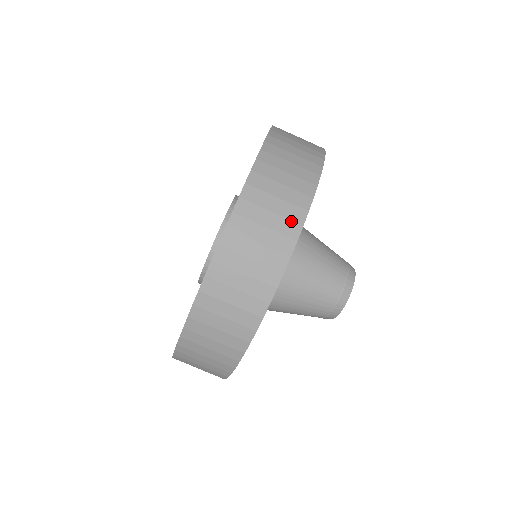
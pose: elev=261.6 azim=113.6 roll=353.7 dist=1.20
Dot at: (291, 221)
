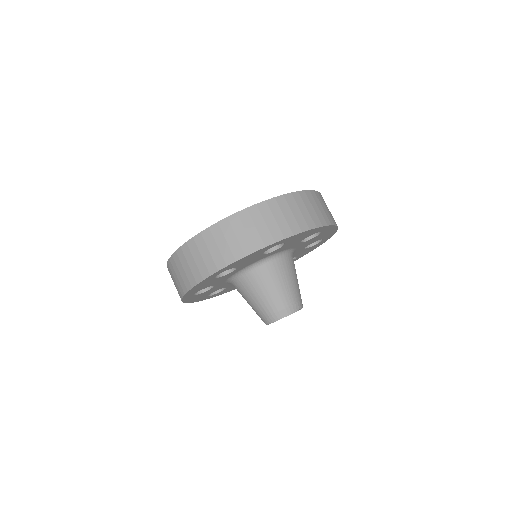
Dot at: occluded
